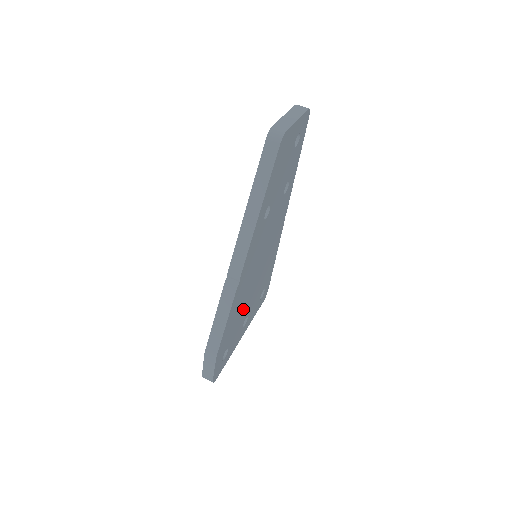
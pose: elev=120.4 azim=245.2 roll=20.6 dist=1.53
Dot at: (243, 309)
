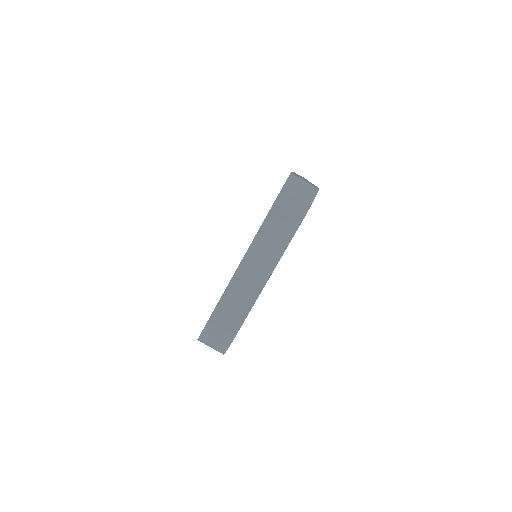
Dot at: occluded
